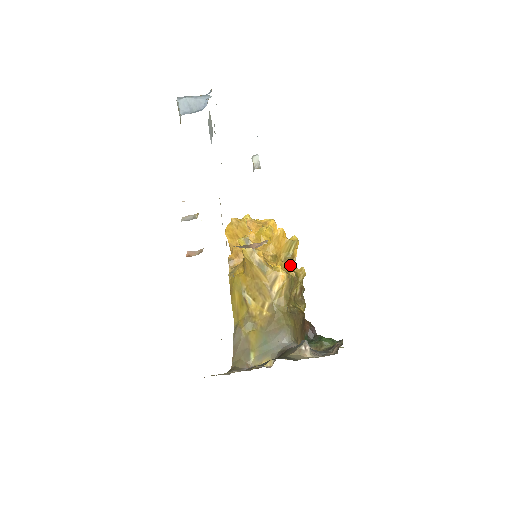
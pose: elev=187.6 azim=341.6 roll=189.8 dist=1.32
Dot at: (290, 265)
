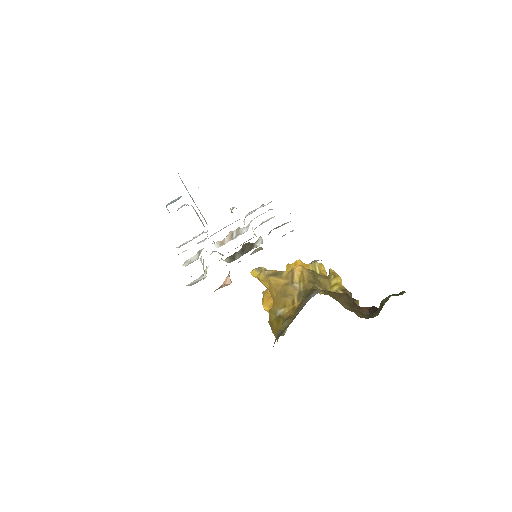
Dot at: occluded
